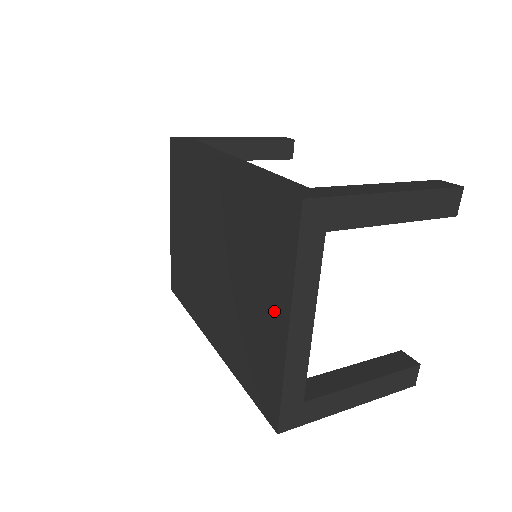
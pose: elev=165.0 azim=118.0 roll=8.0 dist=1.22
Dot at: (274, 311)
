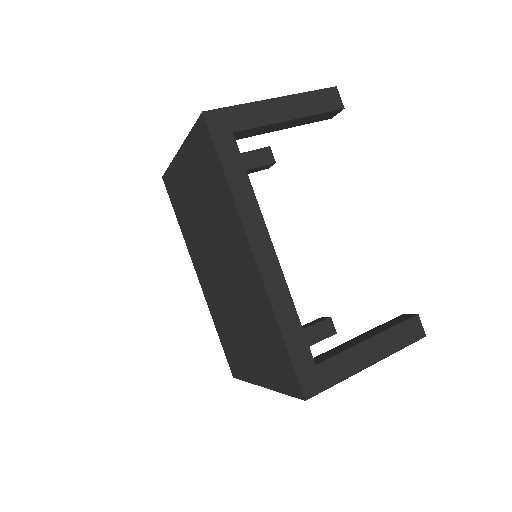
Dot at: (257, 369)
